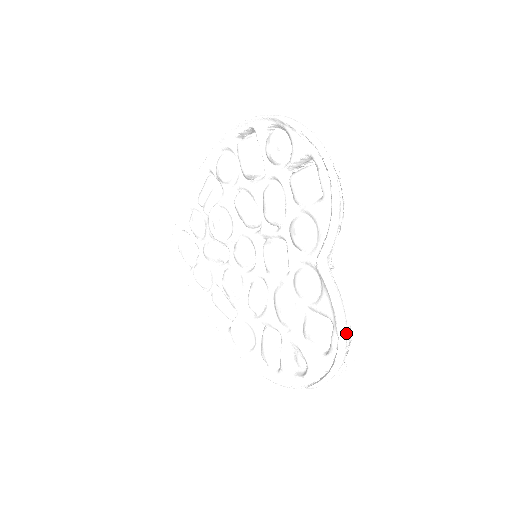
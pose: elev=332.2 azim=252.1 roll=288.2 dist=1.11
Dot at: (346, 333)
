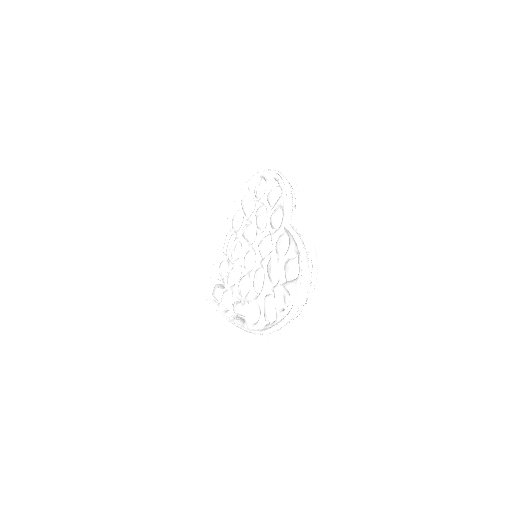
Dot at: (306, 253)
